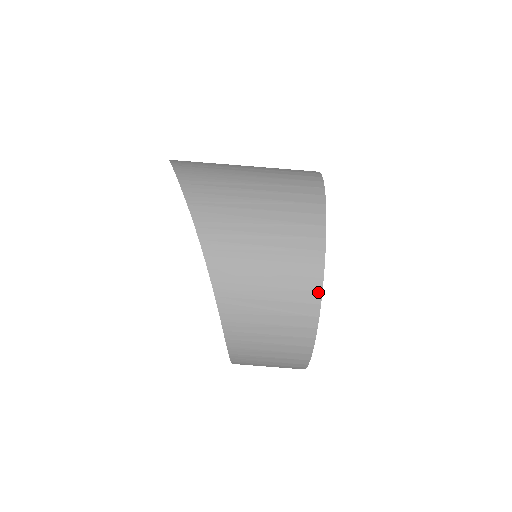
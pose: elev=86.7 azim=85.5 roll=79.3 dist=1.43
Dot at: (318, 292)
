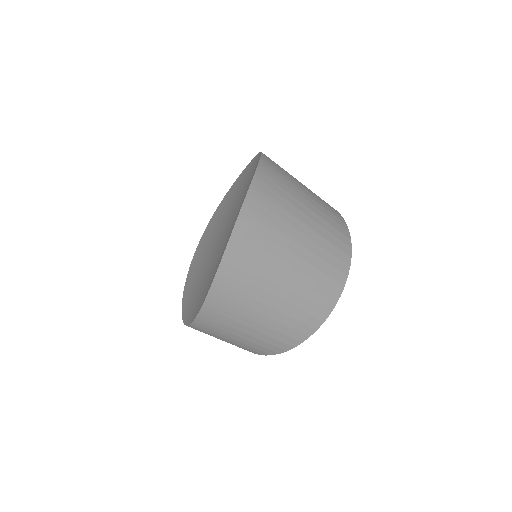
Dot at: occluded
